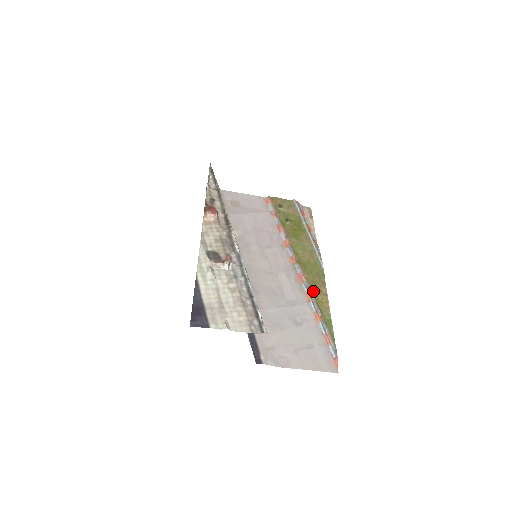
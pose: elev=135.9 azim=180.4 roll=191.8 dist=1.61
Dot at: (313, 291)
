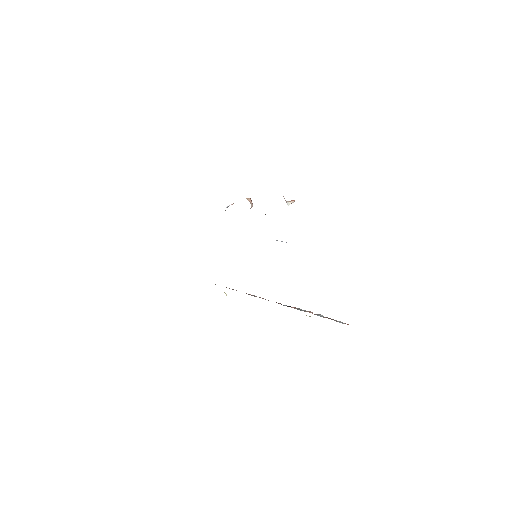
Dot at: occluded
